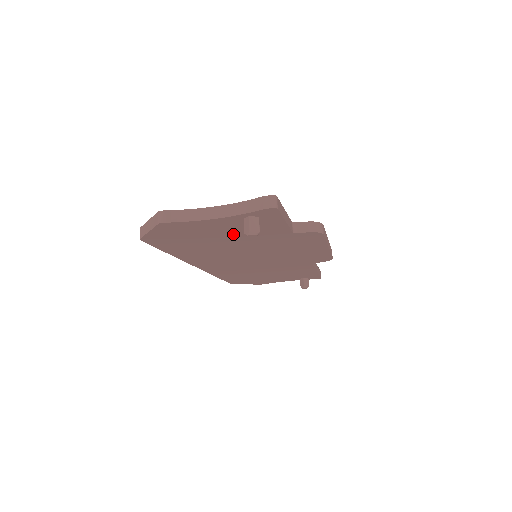
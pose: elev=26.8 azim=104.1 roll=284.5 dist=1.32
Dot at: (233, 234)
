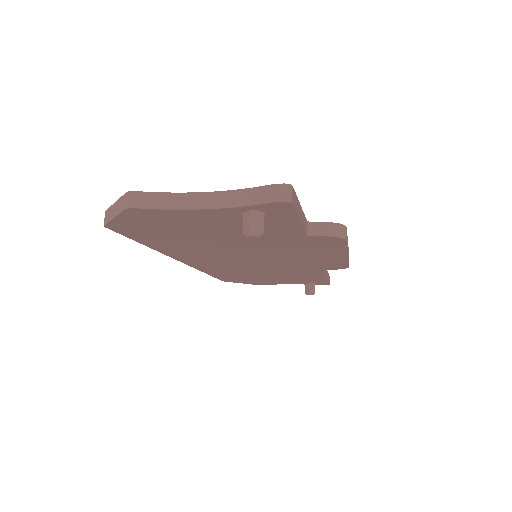
Dot at: (228, 230)
